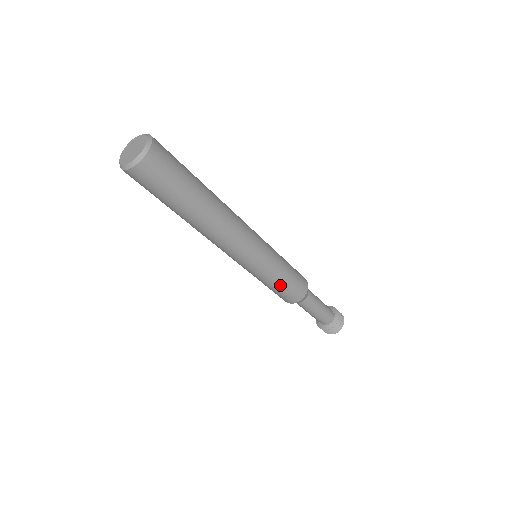
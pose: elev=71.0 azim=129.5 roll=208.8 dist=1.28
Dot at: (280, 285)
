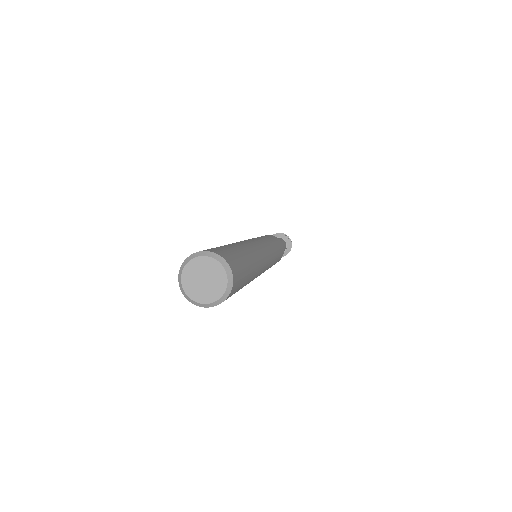
Dot at: occluded
